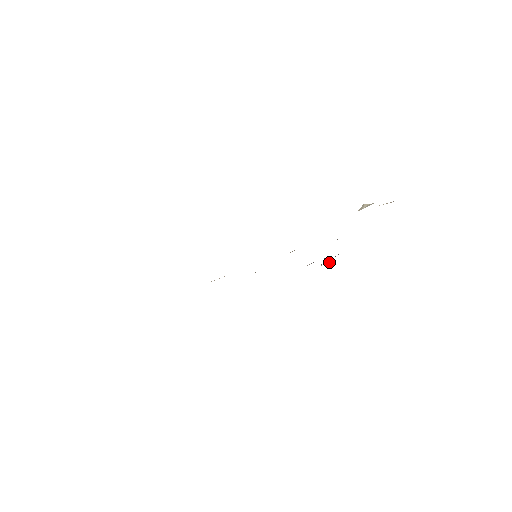
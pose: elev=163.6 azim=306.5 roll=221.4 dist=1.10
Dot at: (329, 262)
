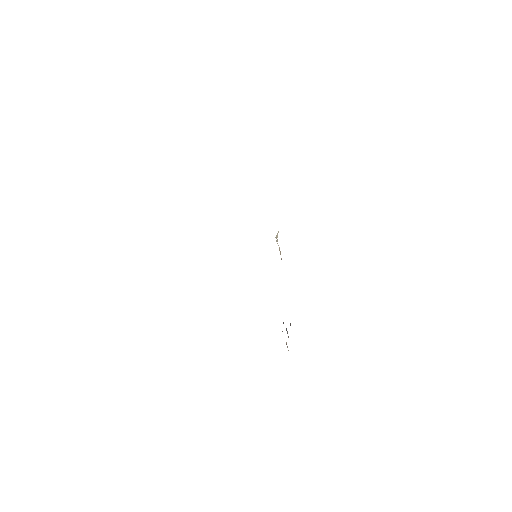
Dot at: occluded
